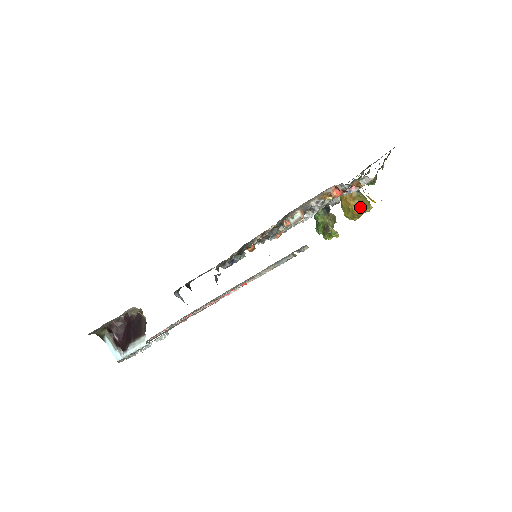
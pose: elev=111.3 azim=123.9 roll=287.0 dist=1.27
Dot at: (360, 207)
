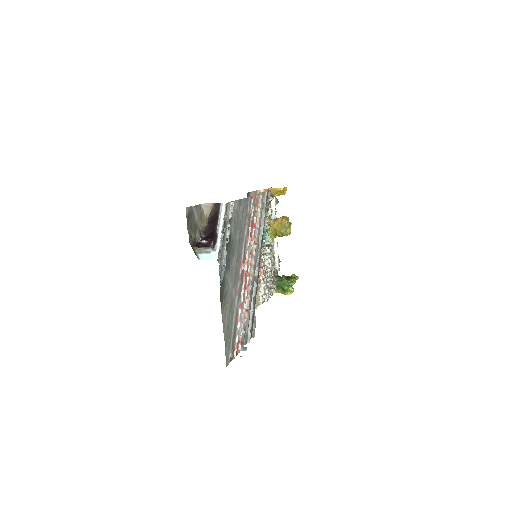
Dot at: (284, 217)
